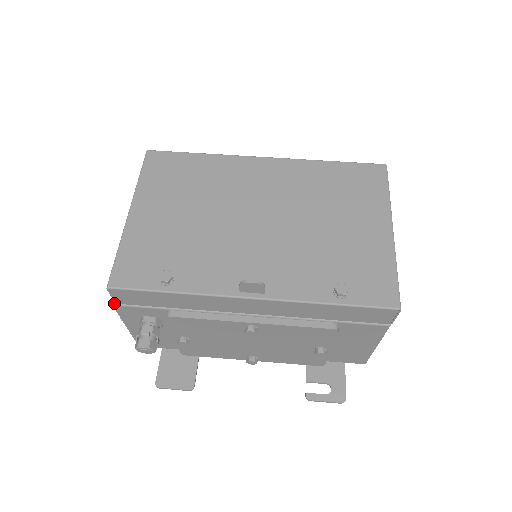
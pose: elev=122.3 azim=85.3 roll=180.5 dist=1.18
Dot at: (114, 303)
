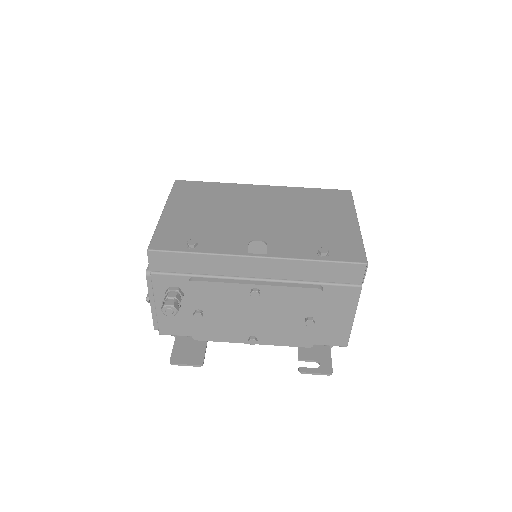
Dot at: (147, 273)
